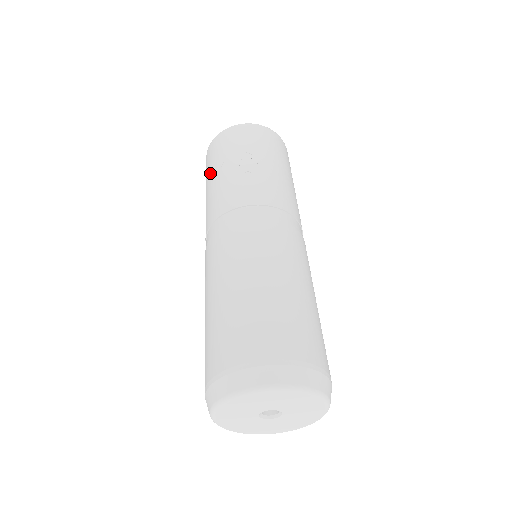
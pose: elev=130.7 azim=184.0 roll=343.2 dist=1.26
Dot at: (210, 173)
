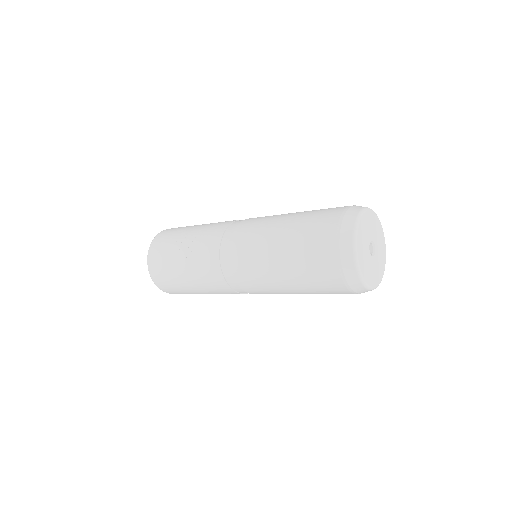
Dot at: (177, 274)
